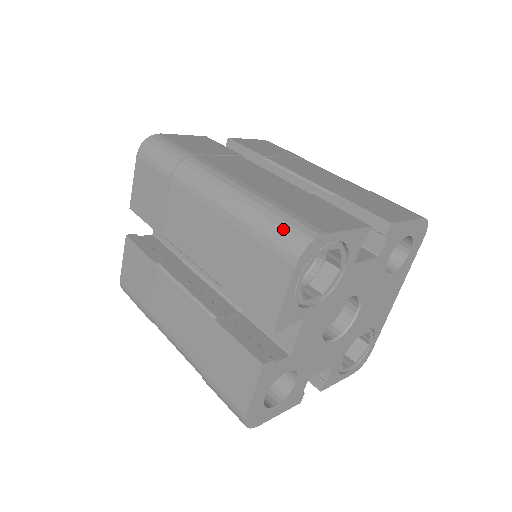
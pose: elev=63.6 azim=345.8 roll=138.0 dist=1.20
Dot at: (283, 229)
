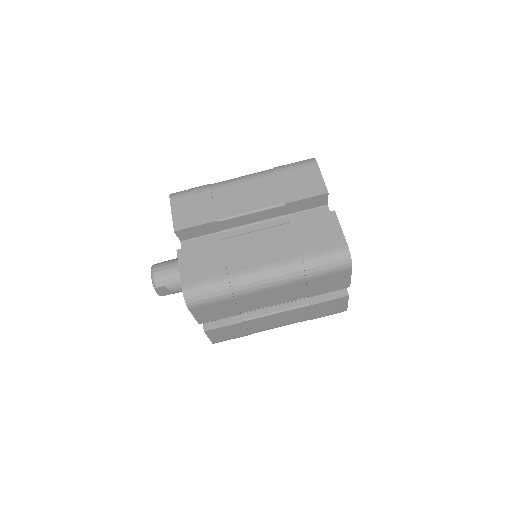
Dot at: (333, 264)
